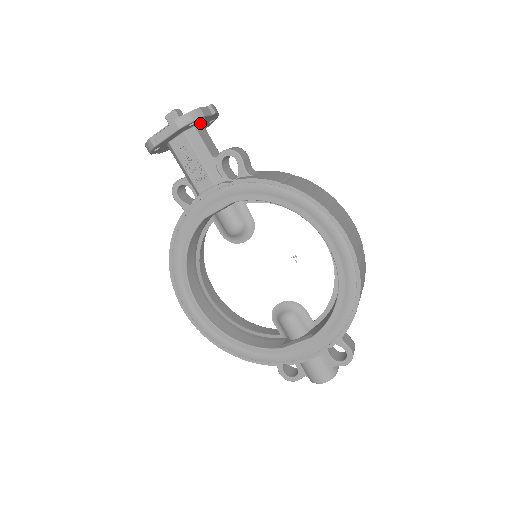
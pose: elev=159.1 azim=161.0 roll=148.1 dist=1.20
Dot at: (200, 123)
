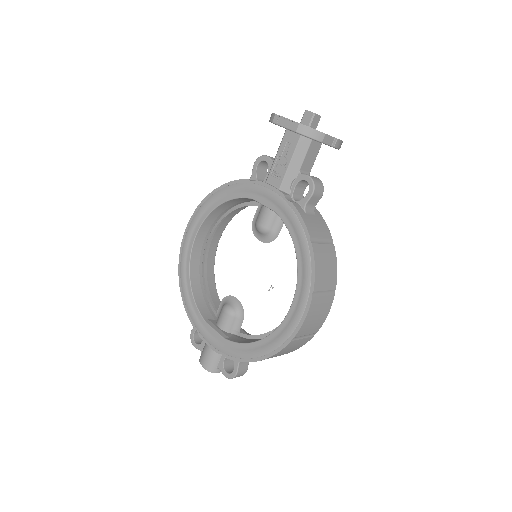
Dot at: occluded
